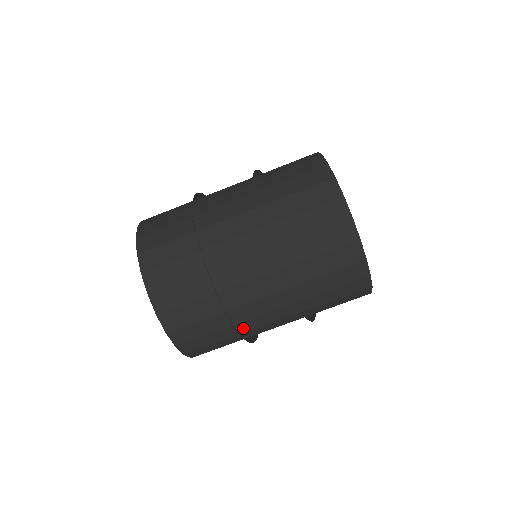
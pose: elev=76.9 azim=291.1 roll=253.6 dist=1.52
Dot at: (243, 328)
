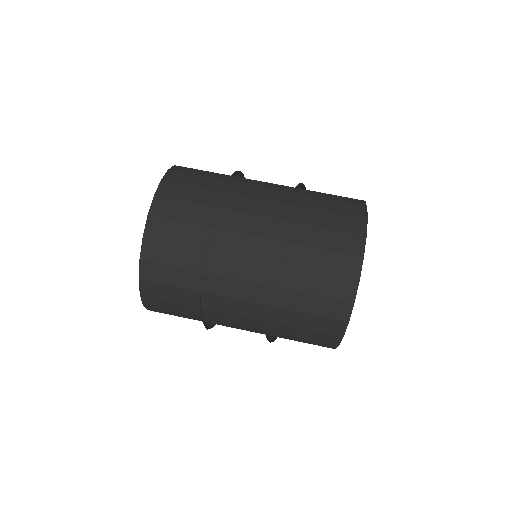
Dot at: (208, 314)
